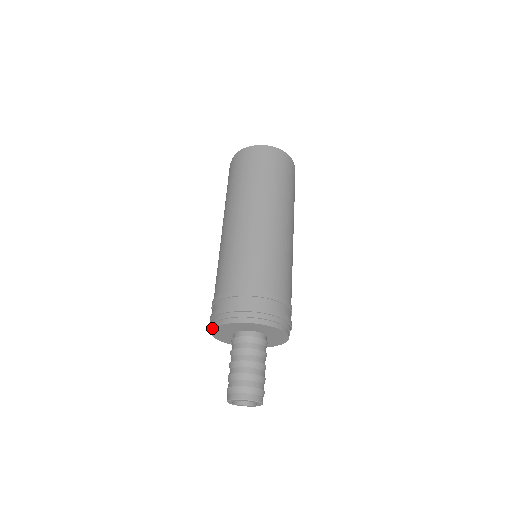
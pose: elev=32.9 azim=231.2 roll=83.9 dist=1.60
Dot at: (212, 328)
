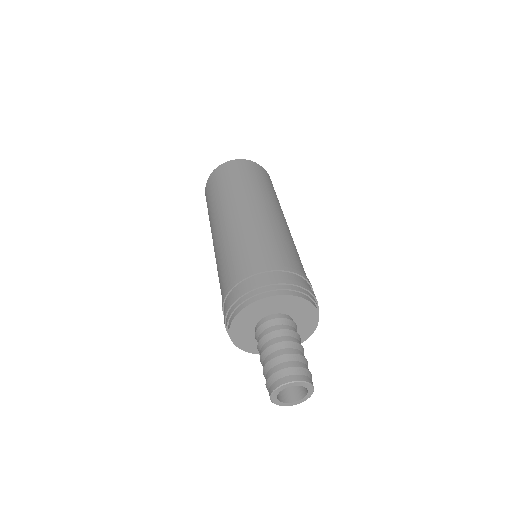
Dot at: (258, 298)
